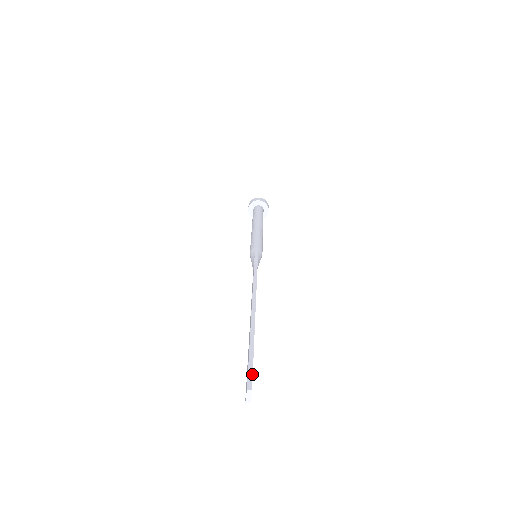
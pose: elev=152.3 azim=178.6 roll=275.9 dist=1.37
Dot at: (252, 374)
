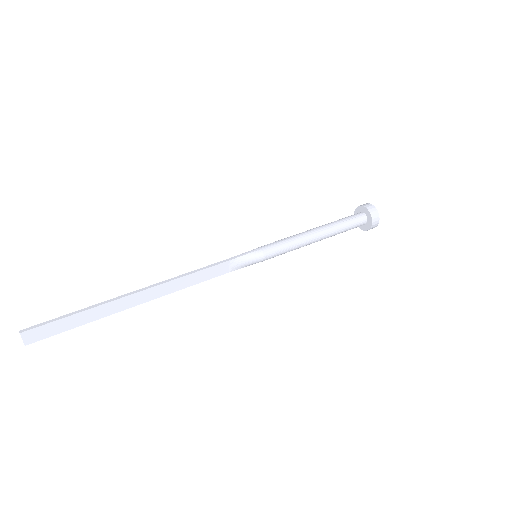
Dot at: (41, 325)
